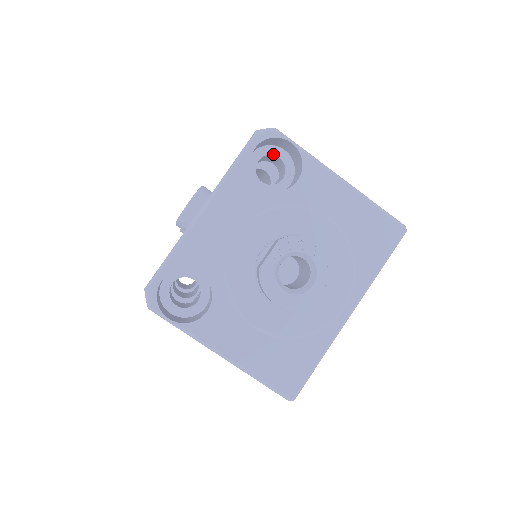
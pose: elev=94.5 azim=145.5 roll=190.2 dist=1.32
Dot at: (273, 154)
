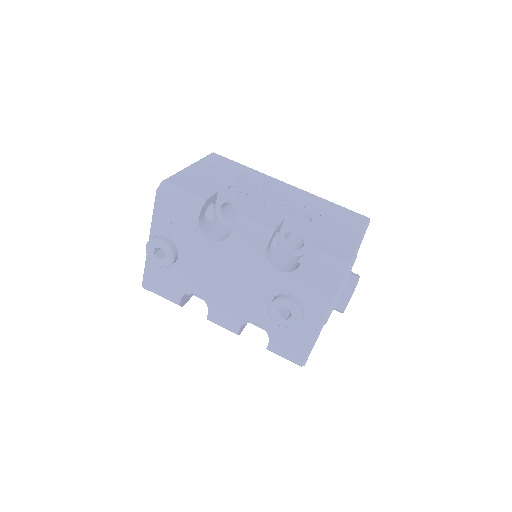
Dot at: occluded
